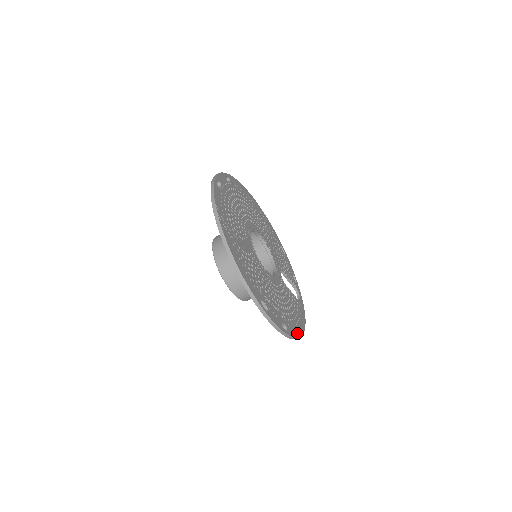
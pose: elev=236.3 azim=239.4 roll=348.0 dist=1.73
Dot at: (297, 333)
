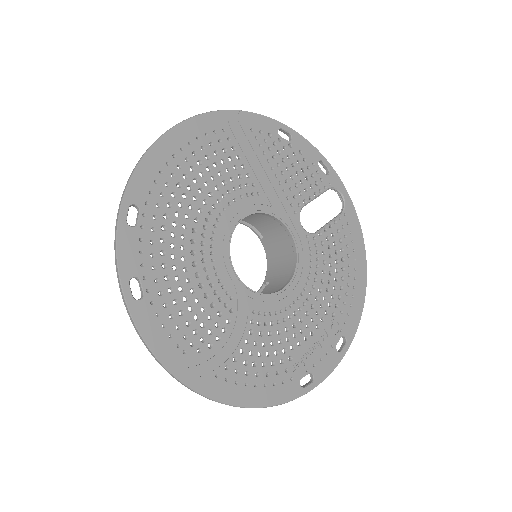
Dot at: (359, 305)
